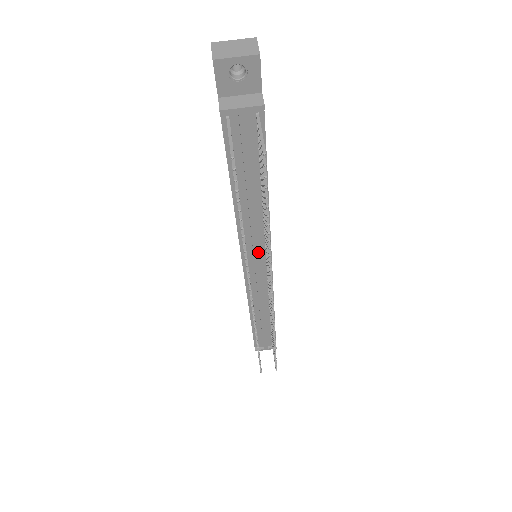
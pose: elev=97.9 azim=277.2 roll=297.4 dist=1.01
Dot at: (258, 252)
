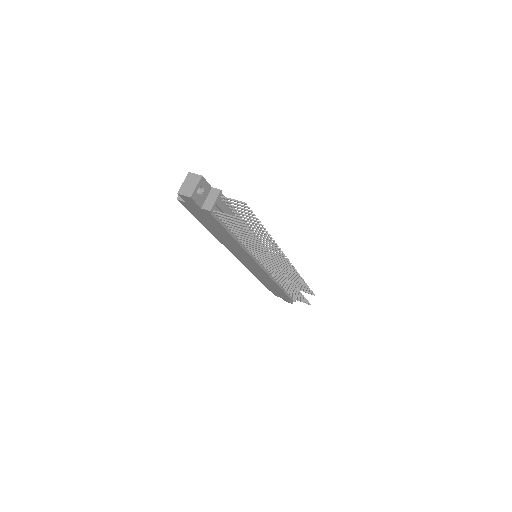
Dot at: occluded
